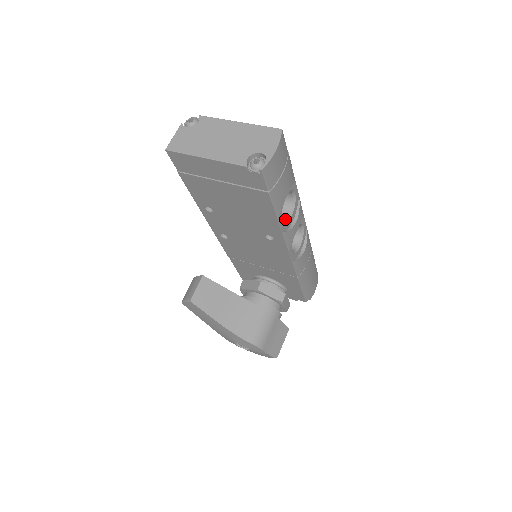
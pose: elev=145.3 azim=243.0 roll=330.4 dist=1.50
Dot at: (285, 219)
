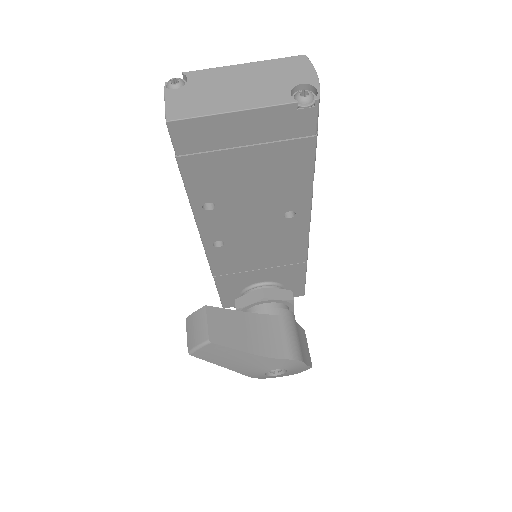
Dot at: occluded
